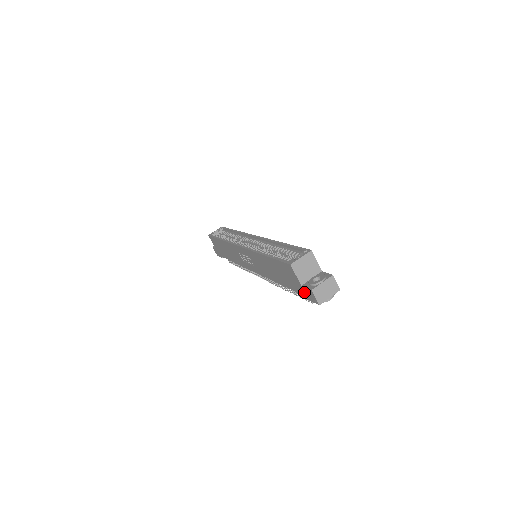
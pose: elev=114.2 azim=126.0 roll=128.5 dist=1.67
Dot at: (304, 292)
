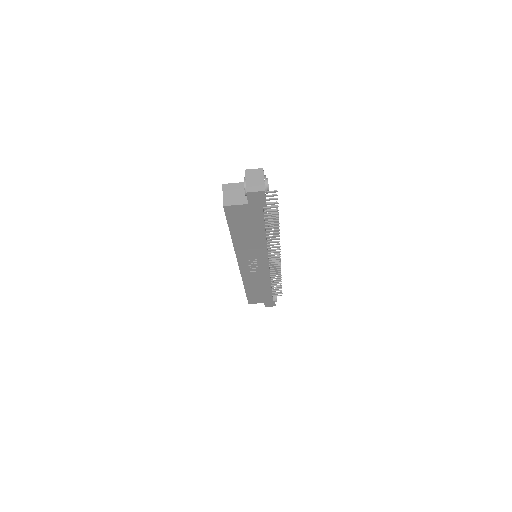
Dot at: (256, 204)
